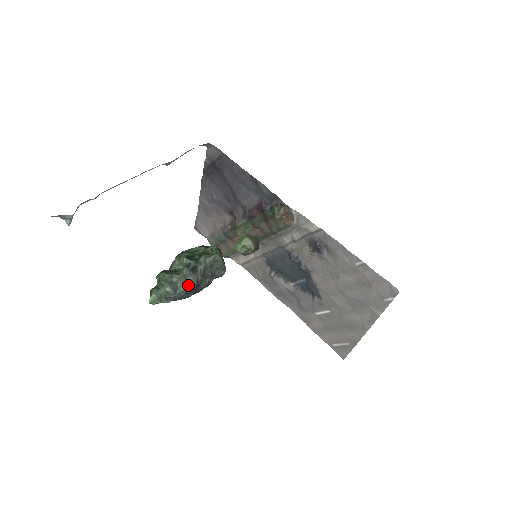
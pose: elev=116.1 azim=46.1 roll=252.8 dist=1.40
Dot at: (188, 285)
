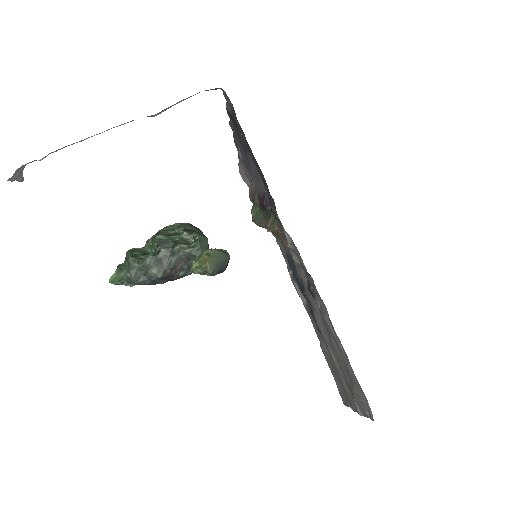
Dot at: (152, 276)
